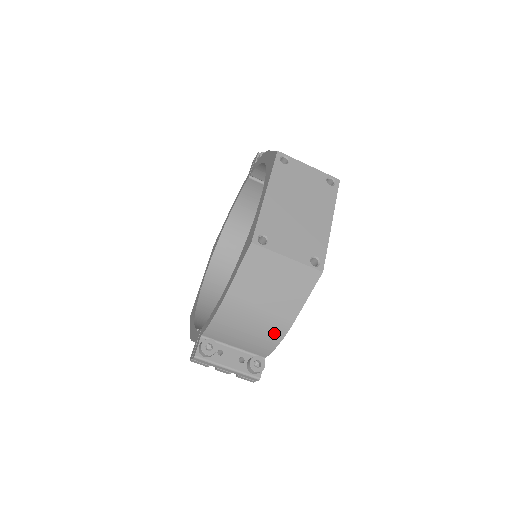
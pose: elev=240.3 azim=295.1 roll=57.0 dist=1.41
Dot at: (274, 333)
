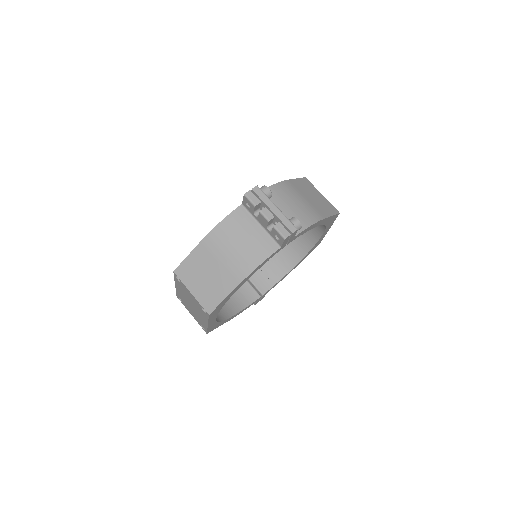
Dot at: (311, 216)
